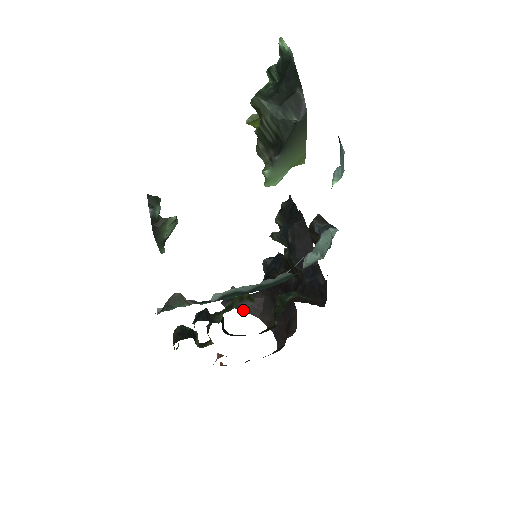
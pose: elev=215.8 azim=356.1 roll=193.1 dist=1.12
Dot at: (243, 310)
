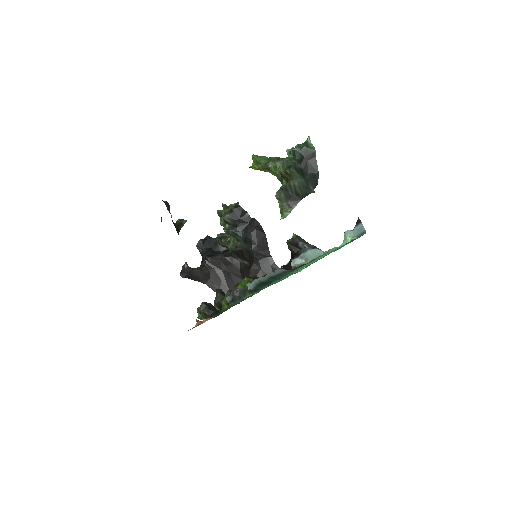
Dot at: (196, 280)
